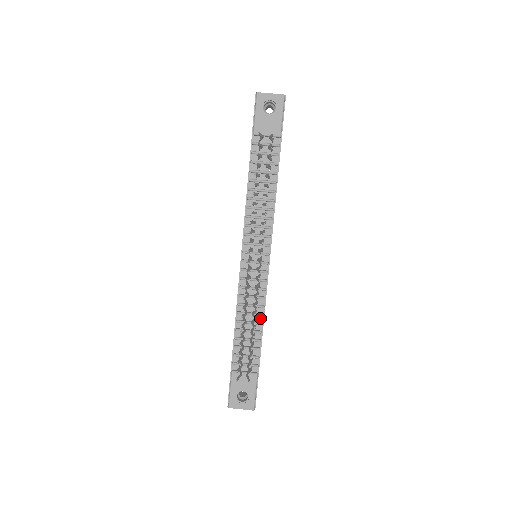
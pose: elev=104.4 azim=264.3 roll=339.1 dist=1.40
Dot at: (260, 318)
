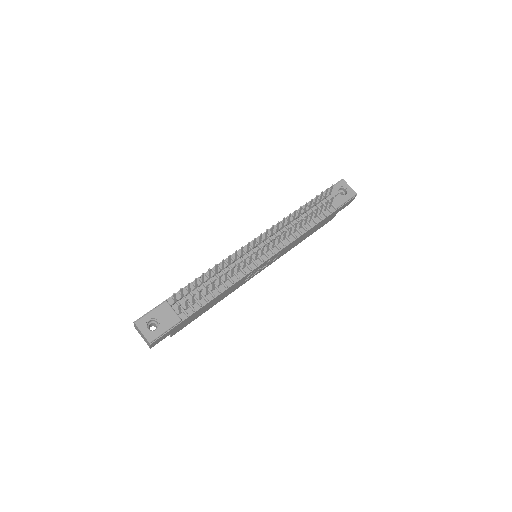
Dot at: (223, 288)
